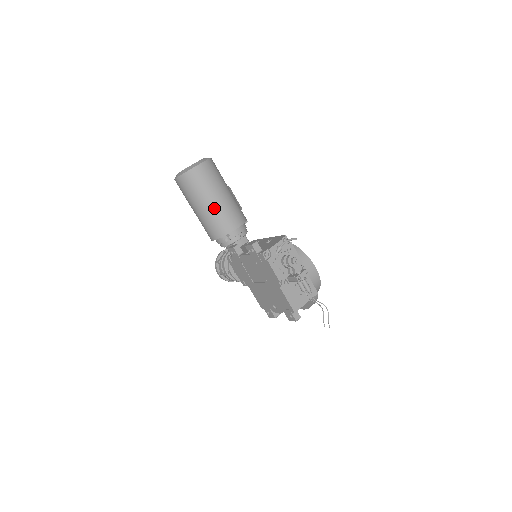
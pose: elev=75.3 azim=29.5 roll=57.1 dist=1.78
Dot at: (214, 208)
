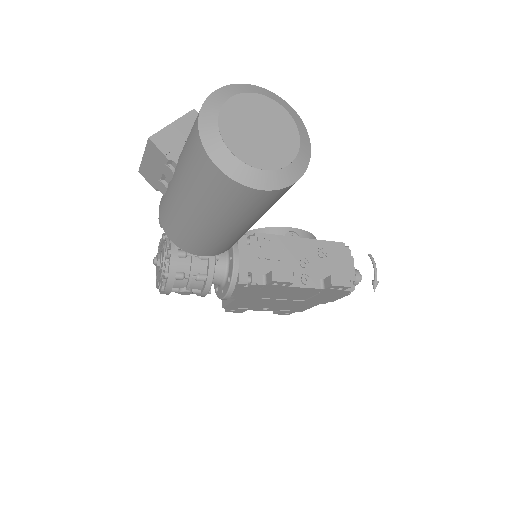
Dot at: occluded
